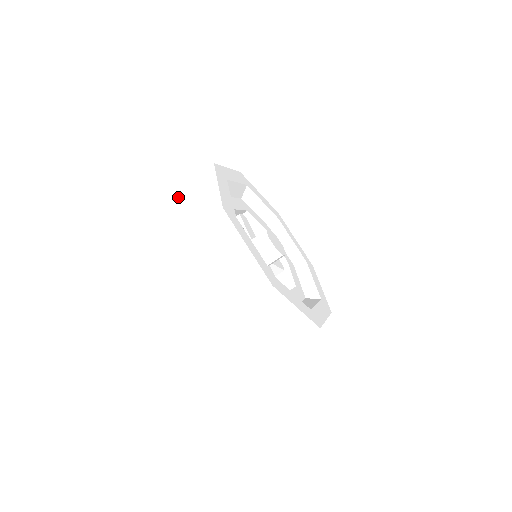
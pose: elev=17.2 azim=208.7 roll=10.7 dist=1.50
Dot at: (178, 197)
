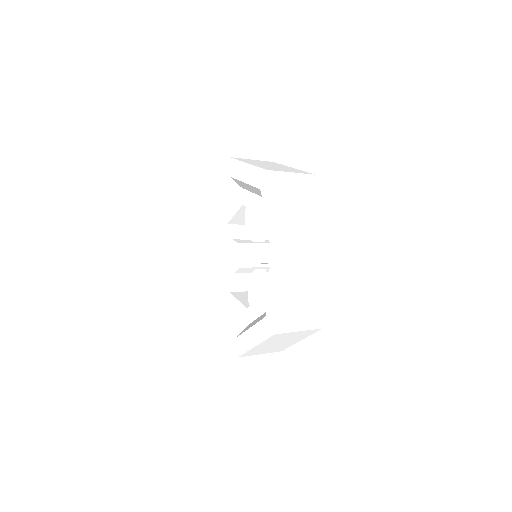
Dot at: (277, 181)
